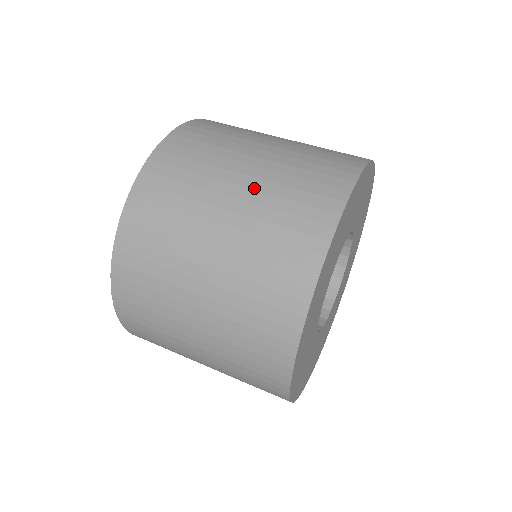
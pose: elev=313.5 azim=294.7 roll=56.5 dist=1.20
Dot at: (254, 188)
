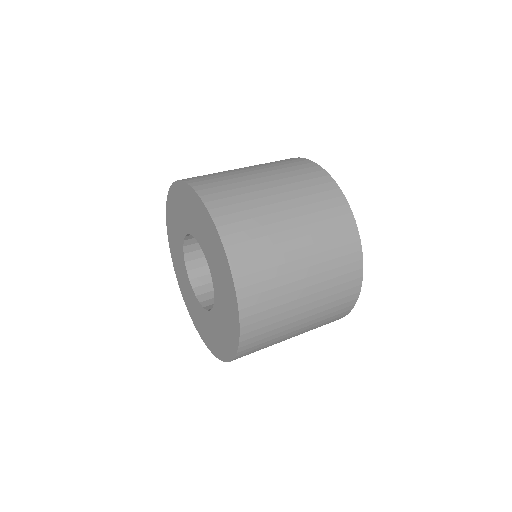
Dot at: (314, 274)
